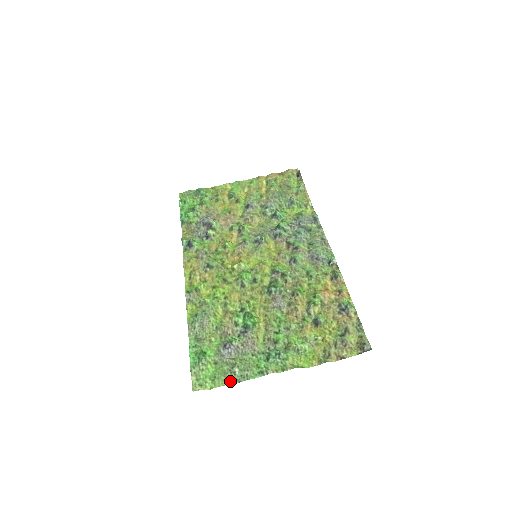
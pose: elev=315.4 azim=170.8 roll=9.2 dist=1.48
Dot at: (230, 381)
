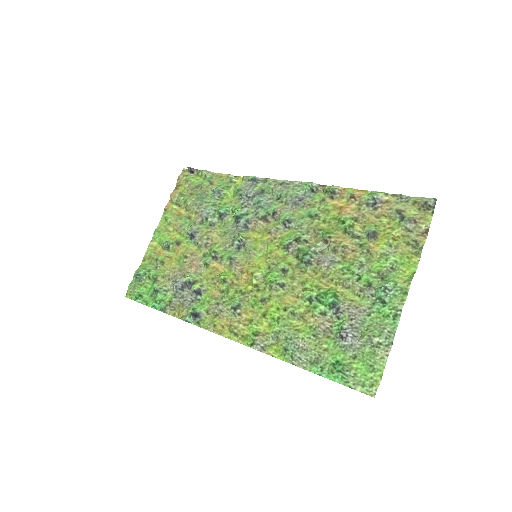
Dot at: (386, 353)
